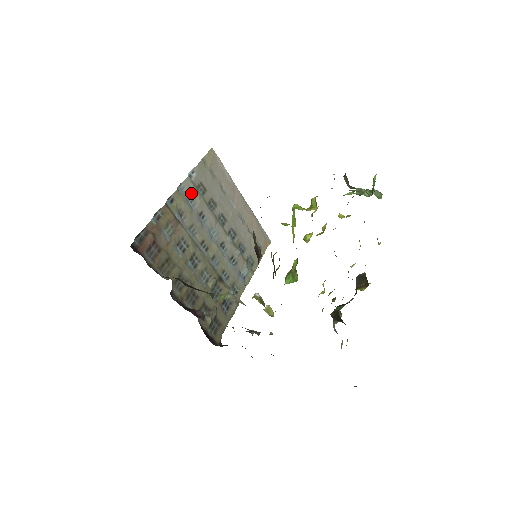
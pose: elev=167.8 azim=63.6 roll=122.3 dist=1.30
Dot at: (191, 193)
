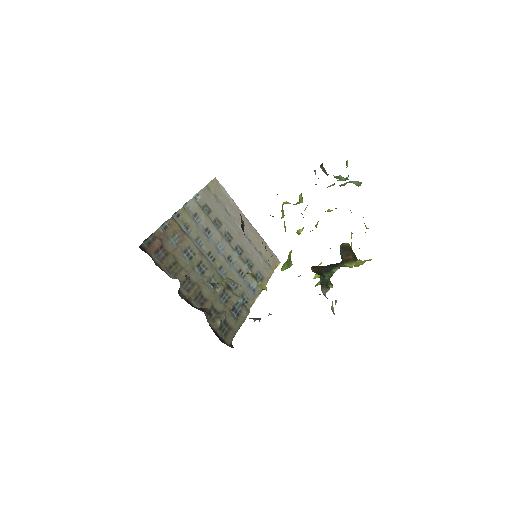
Dot at: (196, 211)
